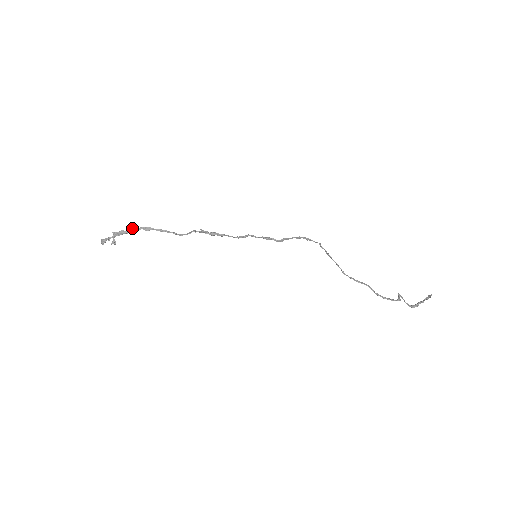
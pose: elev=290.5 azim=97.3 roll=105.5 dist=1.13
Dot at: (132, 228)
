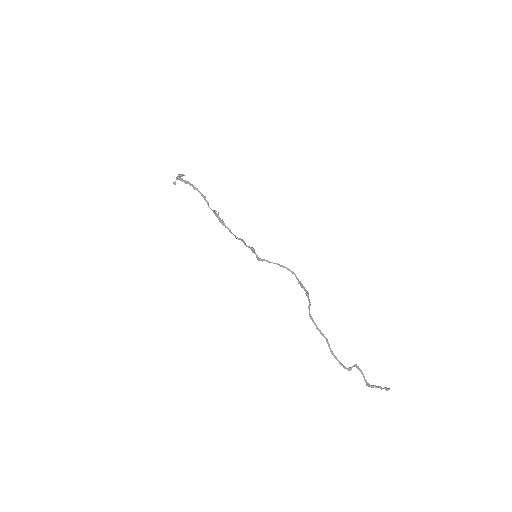
Dot at: (188, 181)
